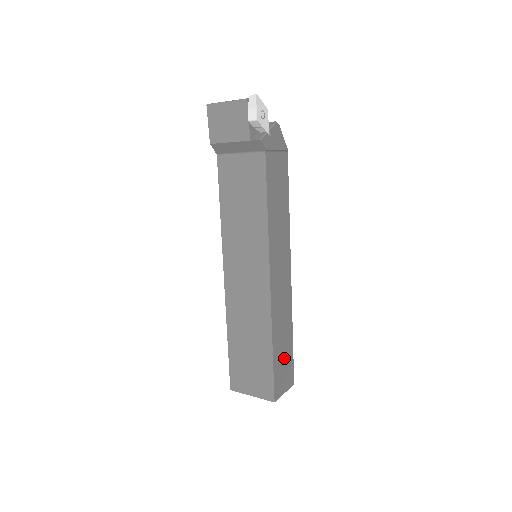
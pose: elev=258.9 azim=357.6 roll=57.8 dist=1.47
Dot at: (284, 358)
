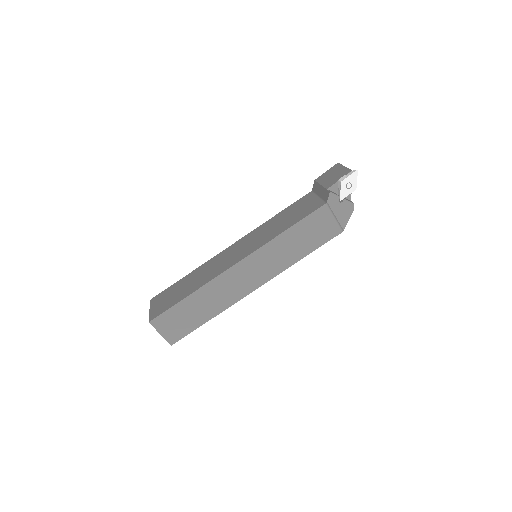
Dot at: (187, 317)
